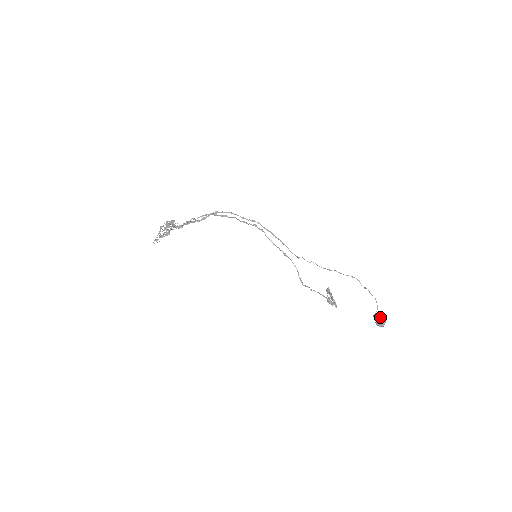
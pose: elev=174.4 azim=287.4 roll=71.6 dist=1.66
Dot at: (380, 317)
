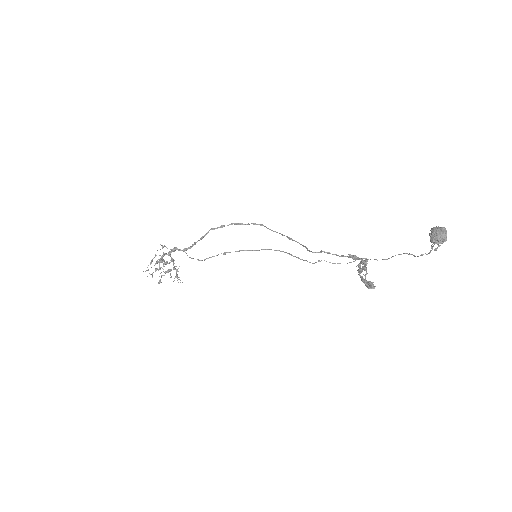
Dot at: (433, 227)
